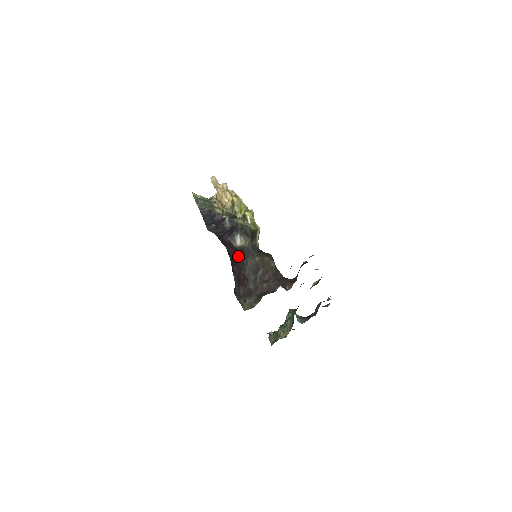
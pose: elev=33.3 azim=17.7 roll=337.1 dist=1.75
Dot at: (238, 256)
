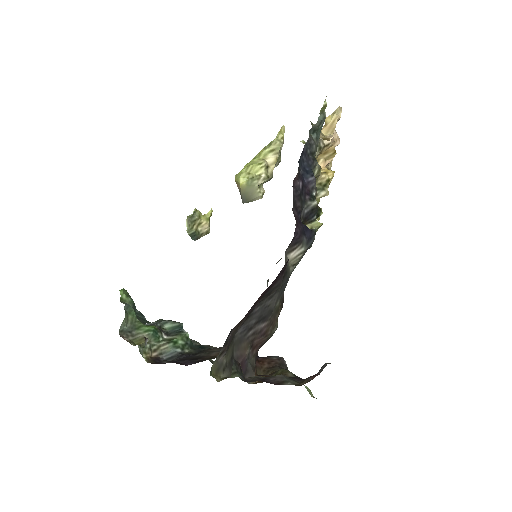
Dot at: (280, 280)
